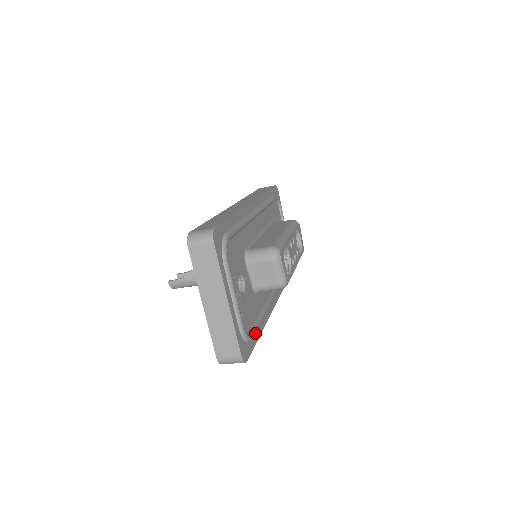
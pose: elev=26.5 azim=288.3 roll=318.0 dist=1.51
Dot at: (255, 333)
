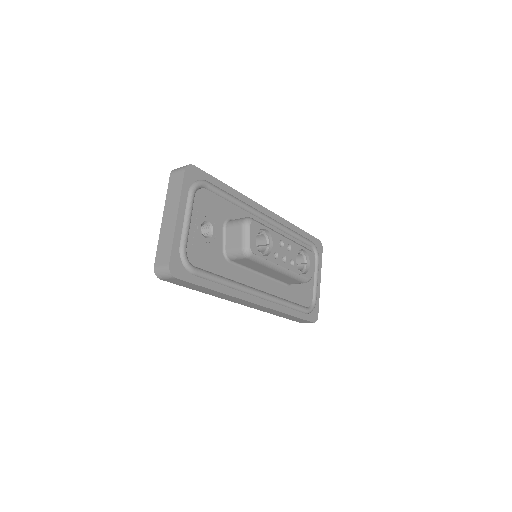
Dot at: (201, 273)
